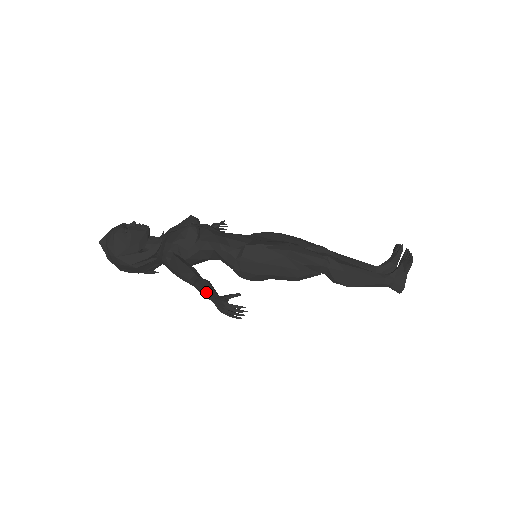
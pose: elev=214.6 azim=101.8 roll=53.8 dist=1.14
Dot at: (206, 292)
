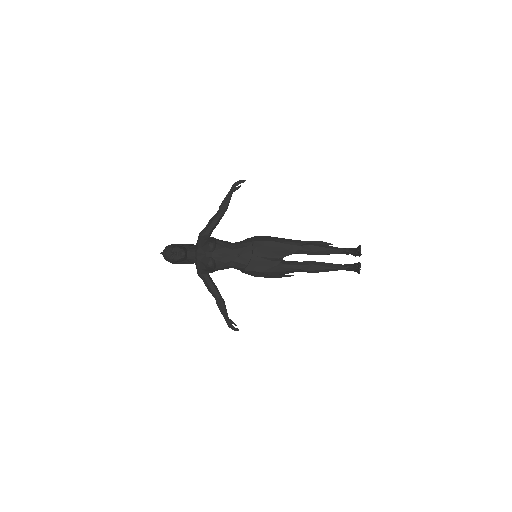
Dot at: (221, 313)
